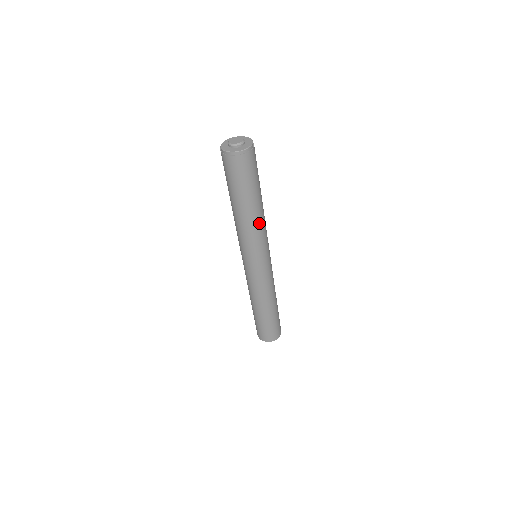
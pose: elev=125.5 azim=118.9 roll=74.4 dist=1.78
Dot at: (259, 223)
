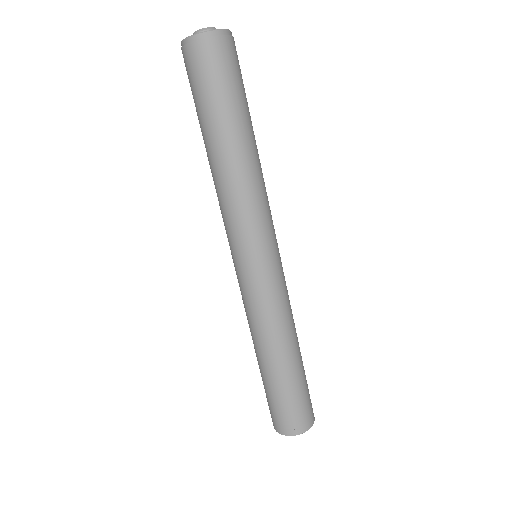
Dot at: (258, 174)
